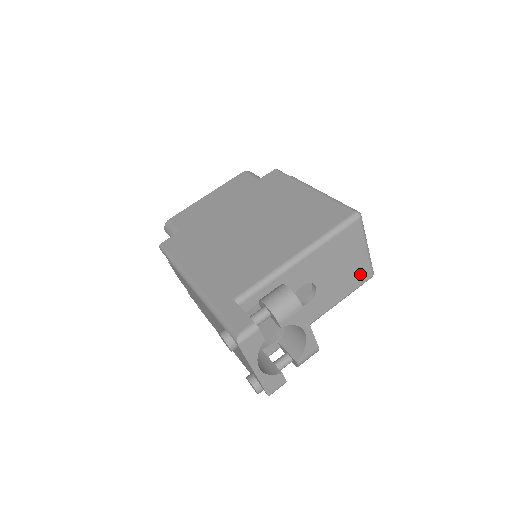
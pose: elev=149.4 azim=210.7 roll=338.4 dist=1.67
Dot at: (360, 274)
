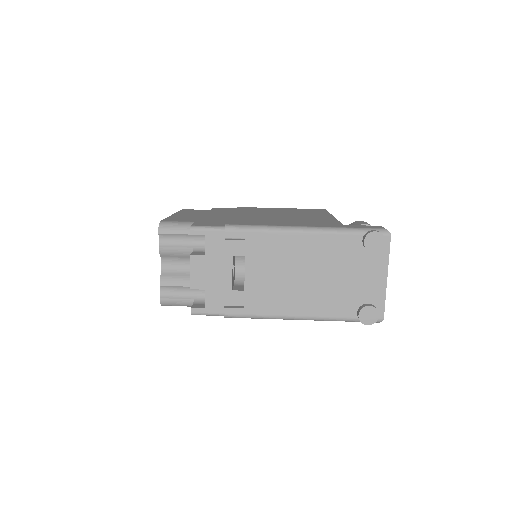
Dot at: occluded
